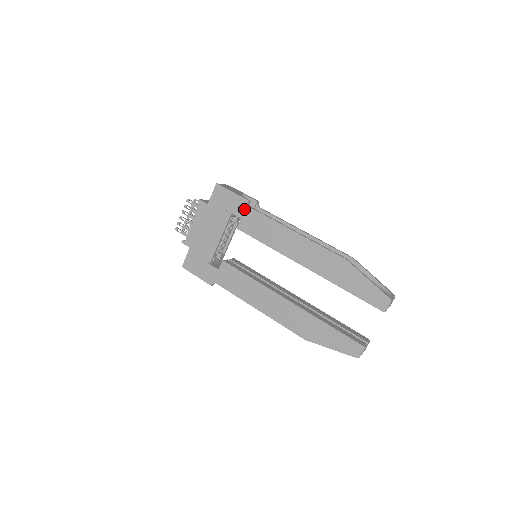
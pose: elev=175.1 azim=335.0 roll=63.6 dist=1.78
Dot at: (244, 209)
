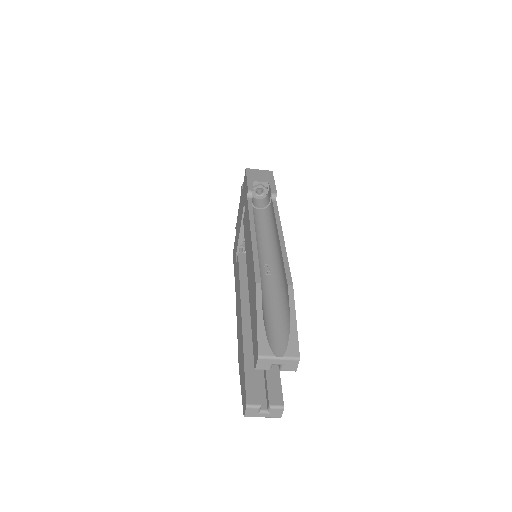
Dot at: (246, 199)
